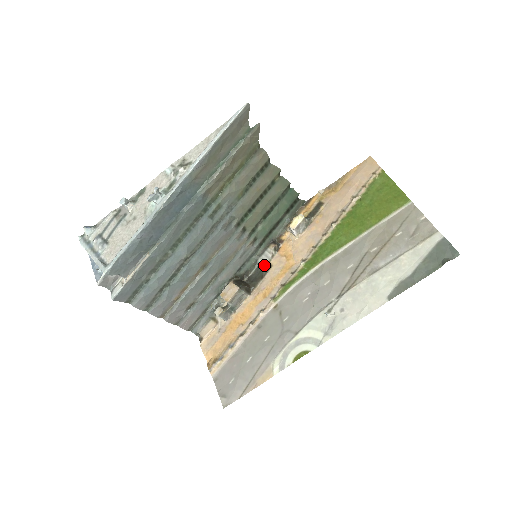
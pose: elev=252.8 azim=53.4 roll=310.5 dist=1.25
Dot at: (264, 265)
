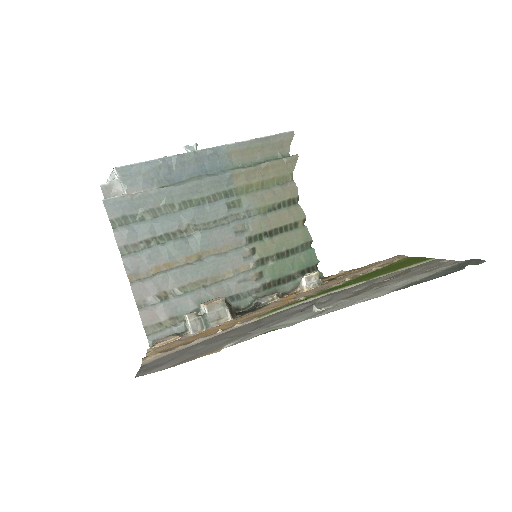
Dot at: (260, 303)
